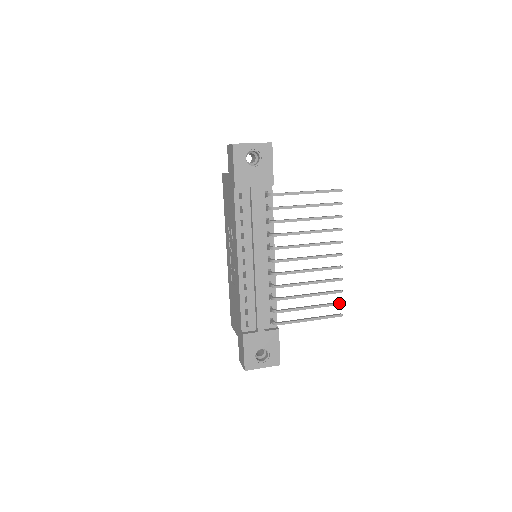
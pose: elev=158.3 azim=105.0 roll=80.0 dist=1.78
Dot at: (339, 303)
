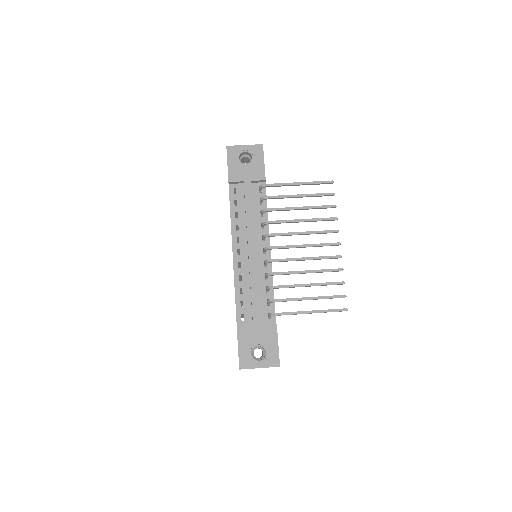
Dot at: (342, 295)
